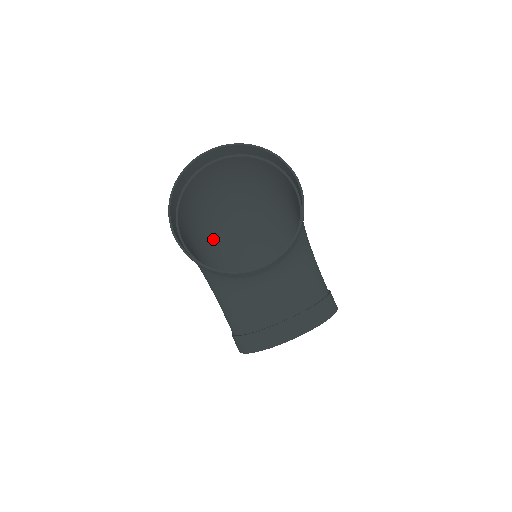
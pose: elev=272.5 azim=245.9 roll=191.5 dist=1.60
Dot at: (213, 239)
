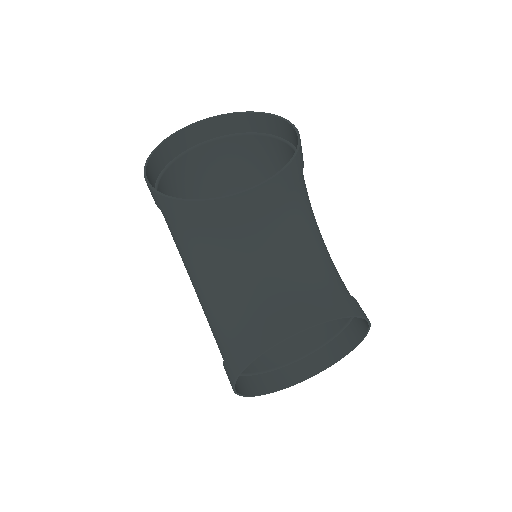
Dot at: occluded
